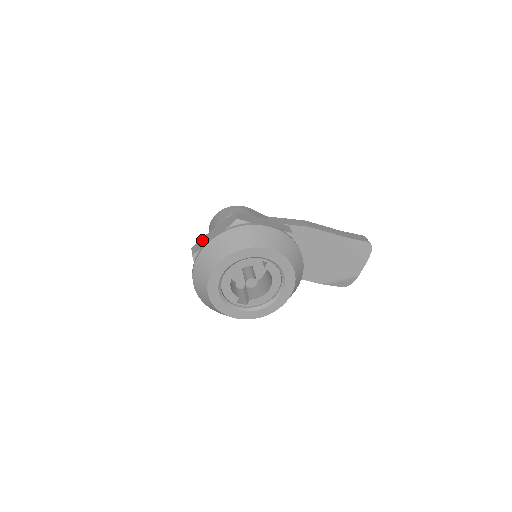
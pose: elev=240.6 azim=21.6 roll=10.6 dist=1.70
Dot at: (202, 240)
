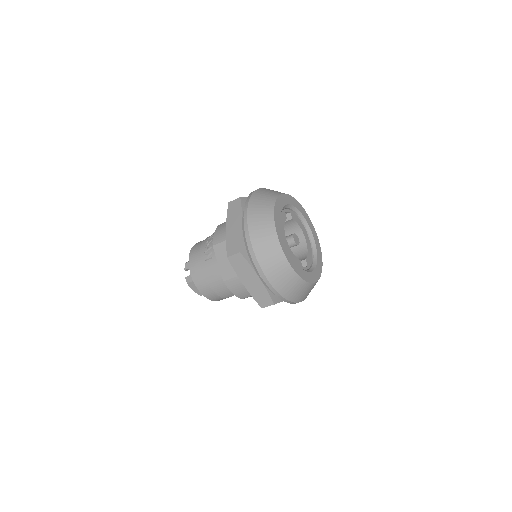
Dot at: (229, 241)
